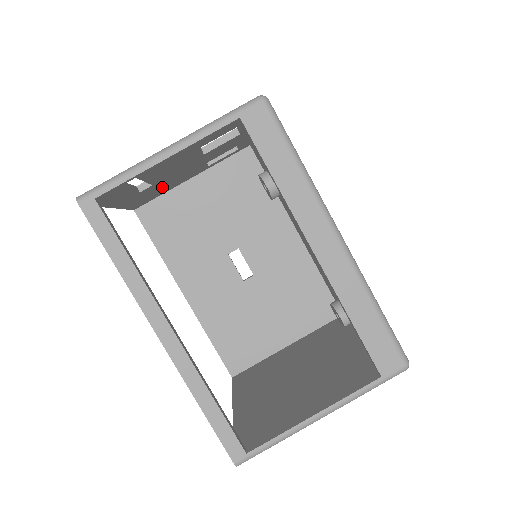
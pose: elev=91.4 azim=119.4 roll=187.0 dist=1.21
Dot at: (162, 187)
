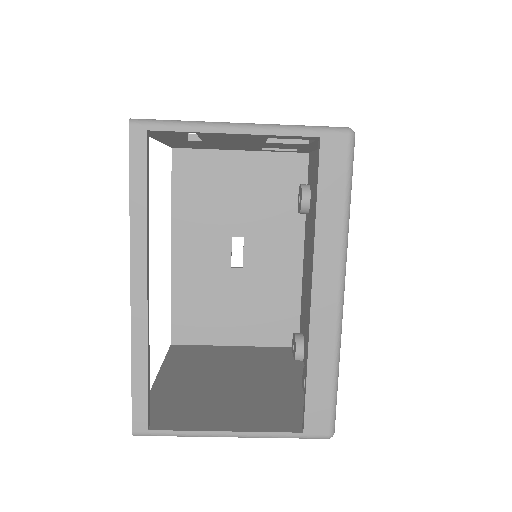
Dot at: (210, 145)
